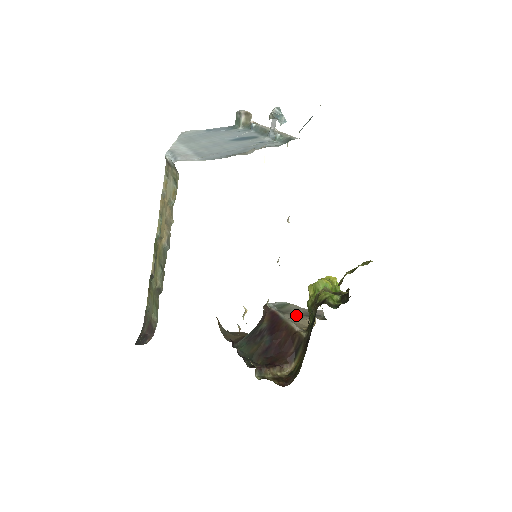
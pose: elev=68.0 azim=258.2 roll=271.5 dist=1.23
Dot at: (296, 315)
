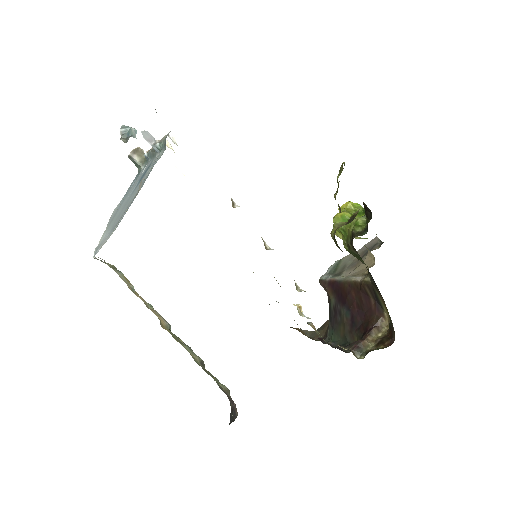
Dot at: (353, 265)
